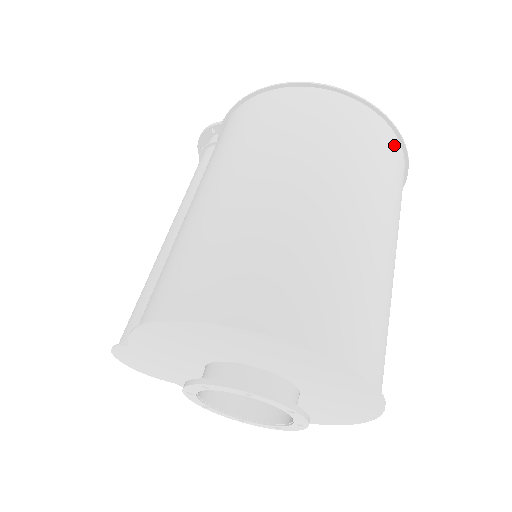
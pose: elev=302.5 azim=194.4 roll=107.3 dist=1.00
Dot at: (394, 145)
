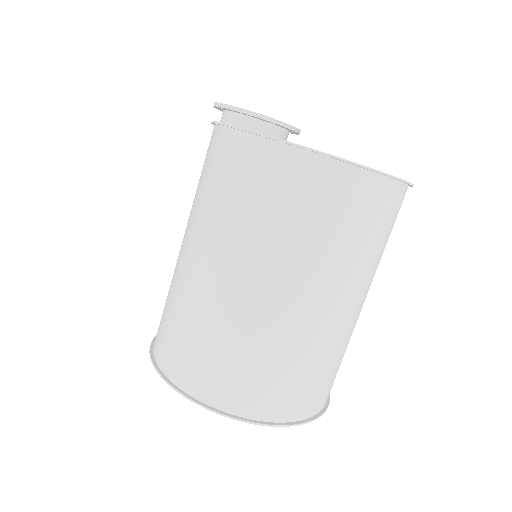
Dot at: (363, 187)
